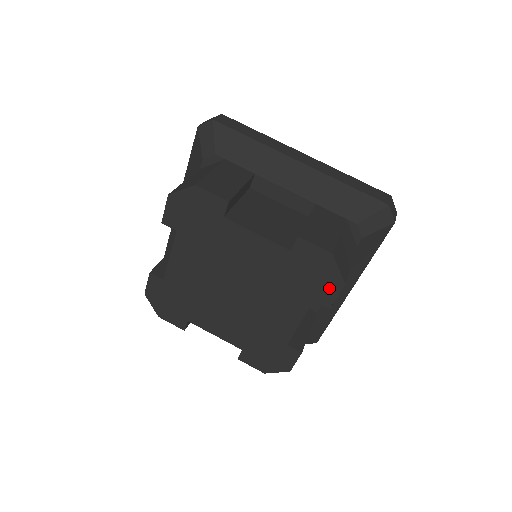
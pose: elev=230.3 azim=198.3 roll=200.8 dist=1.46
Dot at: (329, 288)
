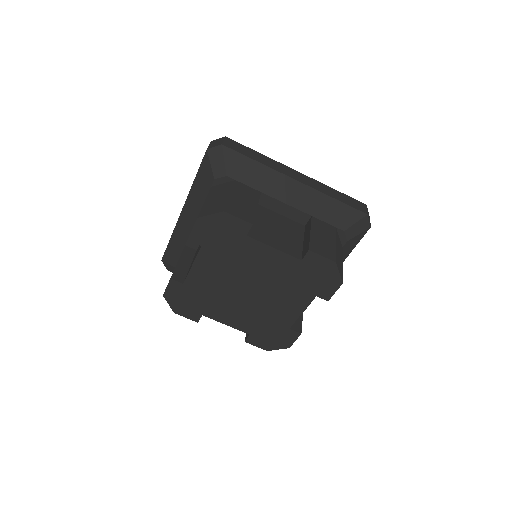
Dot at: (330, 286)
